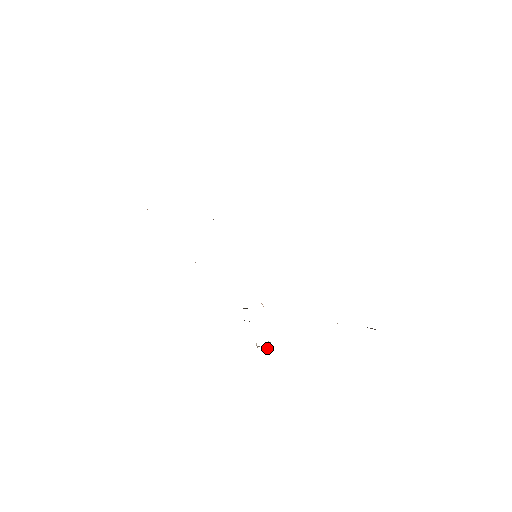
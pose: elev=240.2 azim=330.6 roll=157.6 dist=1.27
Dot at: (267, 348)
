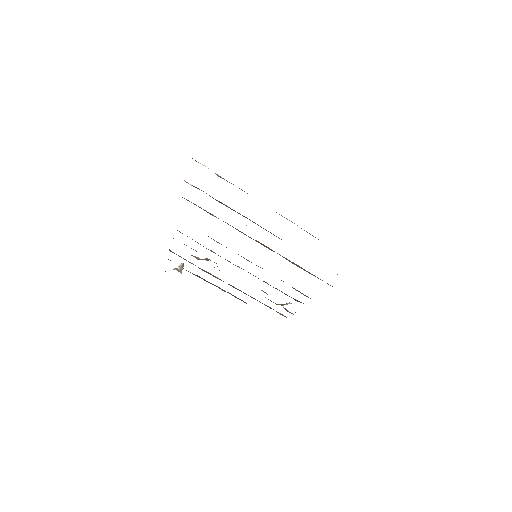
Dot at: (181, 271)
